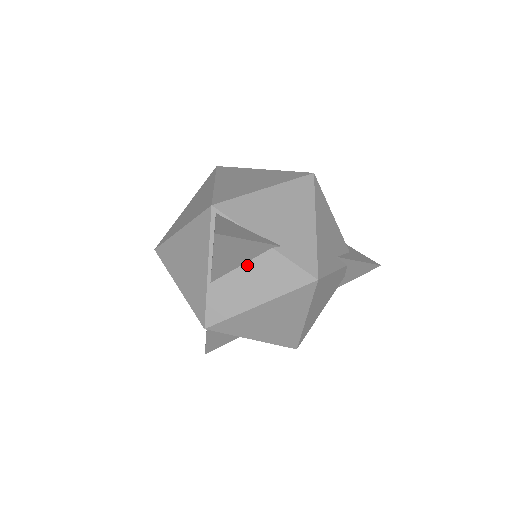
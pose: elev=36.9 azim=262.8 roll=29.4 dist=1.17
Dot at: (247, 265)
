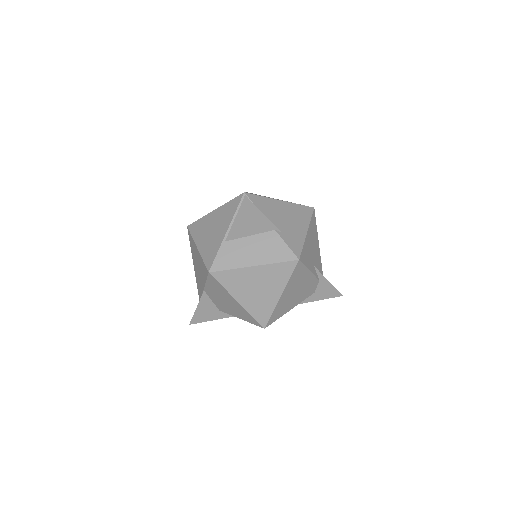
Dot at: (254, 236)
